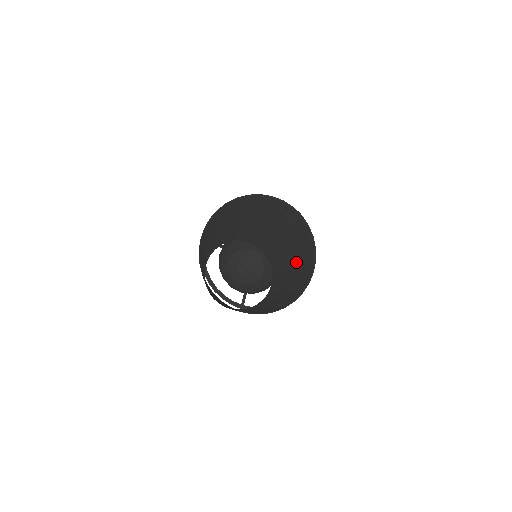
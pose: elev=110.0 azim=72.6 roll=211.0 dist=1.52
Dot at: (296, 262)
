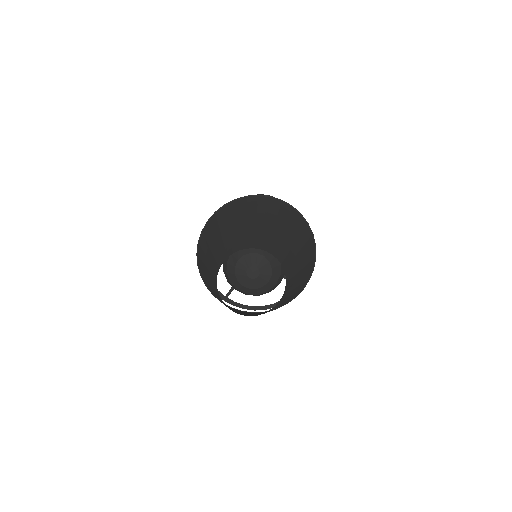
Dot at: (300, 280)
